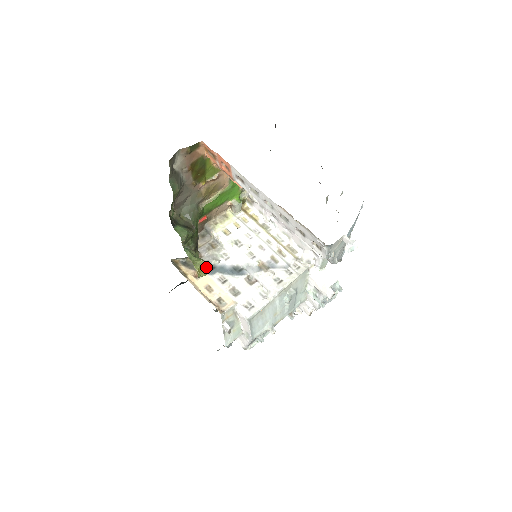
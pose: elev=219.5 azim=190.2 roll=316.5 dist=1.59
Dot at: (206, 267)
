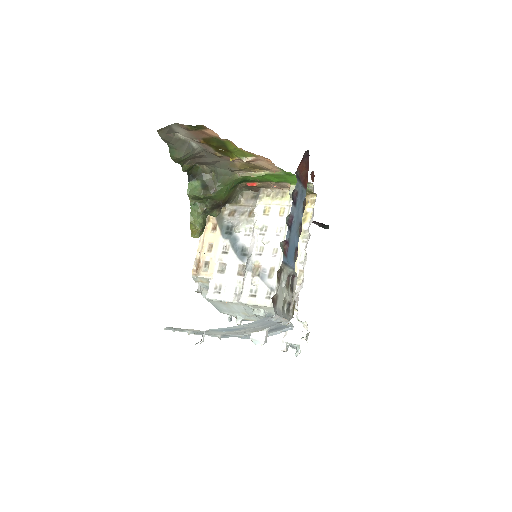
Dot at: (227, 227)
